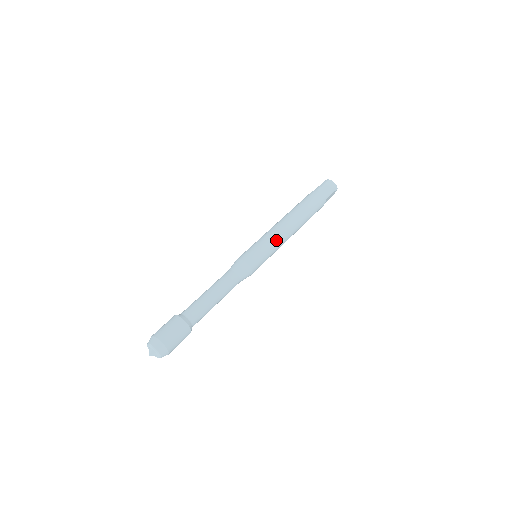
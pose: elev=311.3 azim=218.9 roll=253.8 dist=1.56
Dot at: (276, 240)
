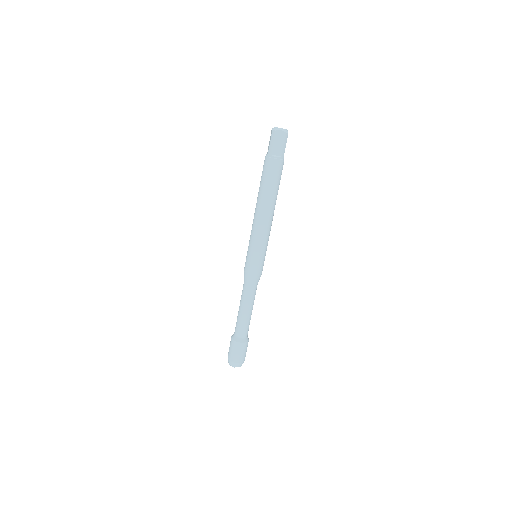
Dot at: (264, 238)
